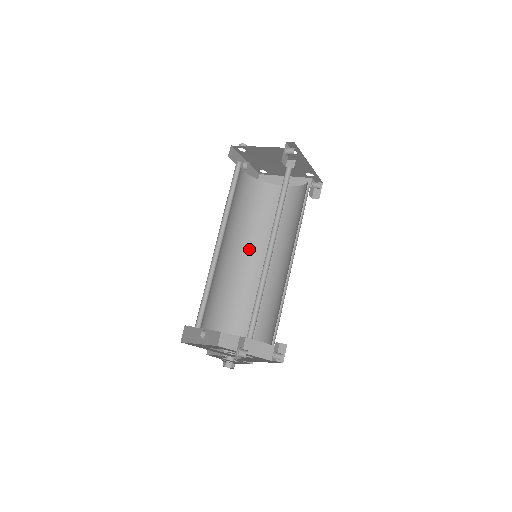
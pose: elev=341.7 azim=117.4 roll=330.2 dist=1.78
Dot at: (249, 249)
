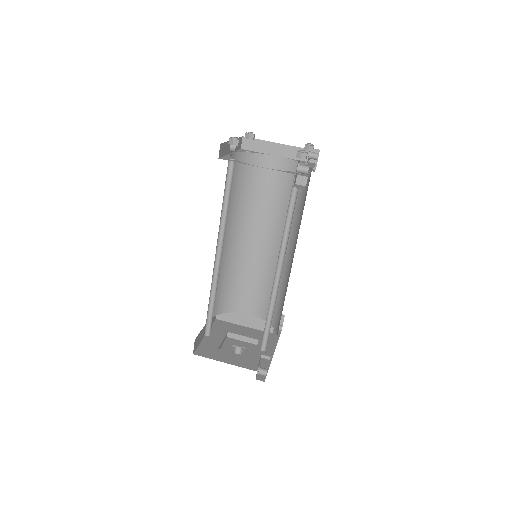
Dot at: (240, 231)
